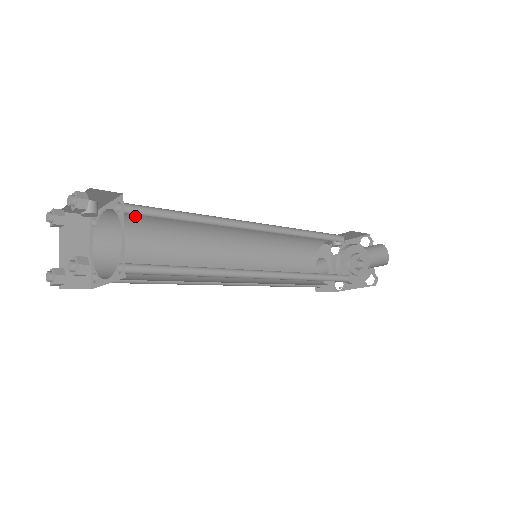
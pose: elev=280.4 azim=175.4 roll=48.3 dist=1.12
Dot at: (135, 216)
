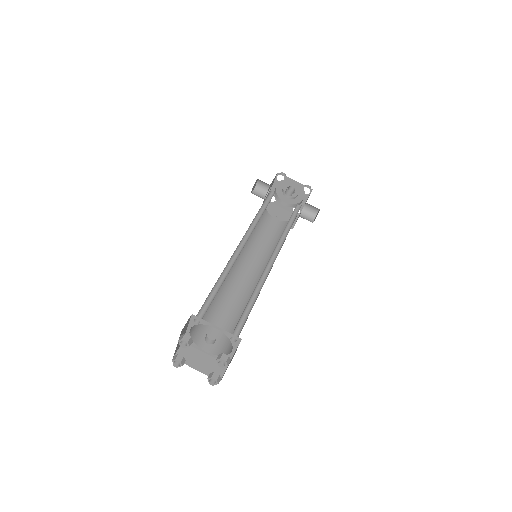
Dot at: occluded
